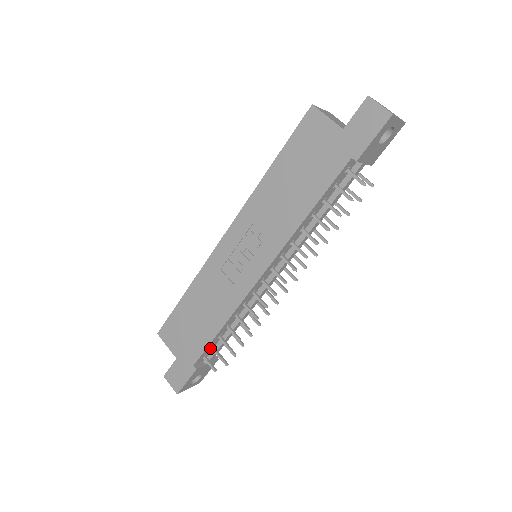
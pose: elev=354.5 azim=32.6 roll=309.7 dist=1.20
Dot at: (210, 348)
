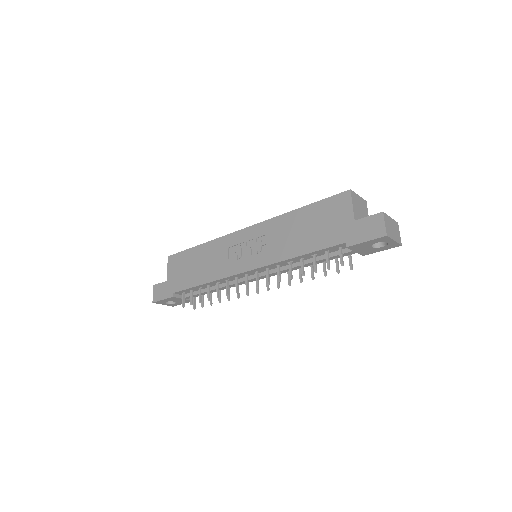
Dot at: (190, 290)
